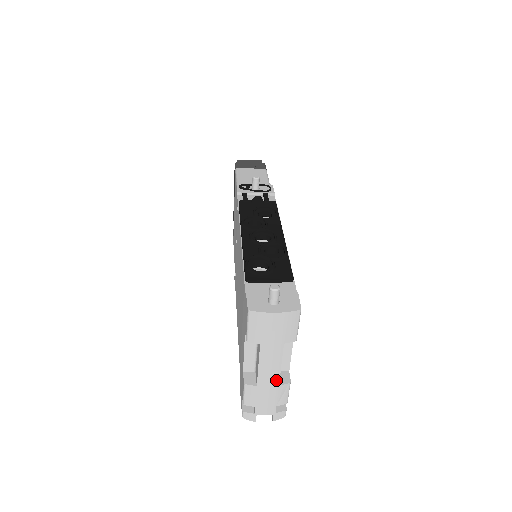
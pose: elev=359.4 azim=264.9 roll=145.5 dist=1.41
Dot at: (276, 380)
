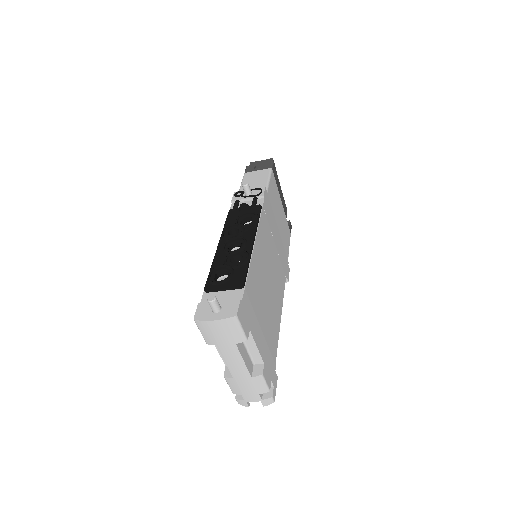
Dot at: (246, 373)
